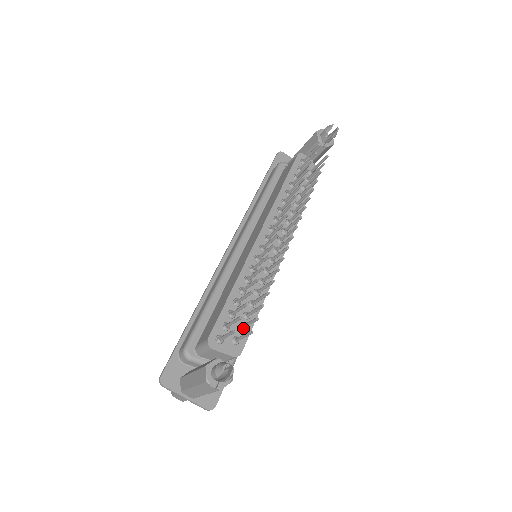
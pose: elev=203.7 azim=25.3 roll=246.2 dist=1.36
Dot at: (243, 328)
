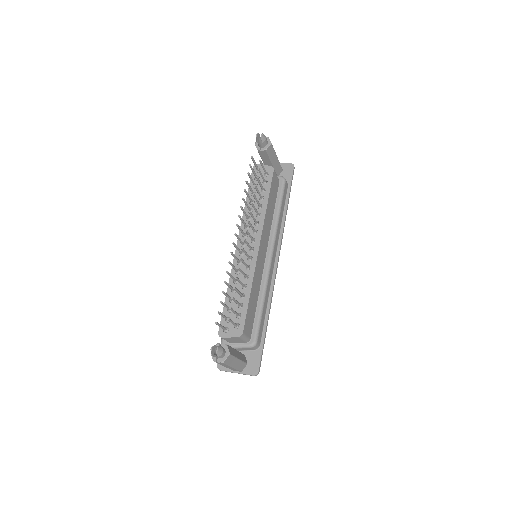
Dot at: occluded
